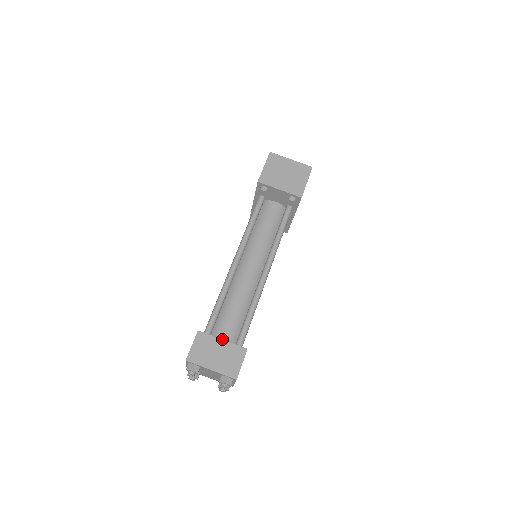
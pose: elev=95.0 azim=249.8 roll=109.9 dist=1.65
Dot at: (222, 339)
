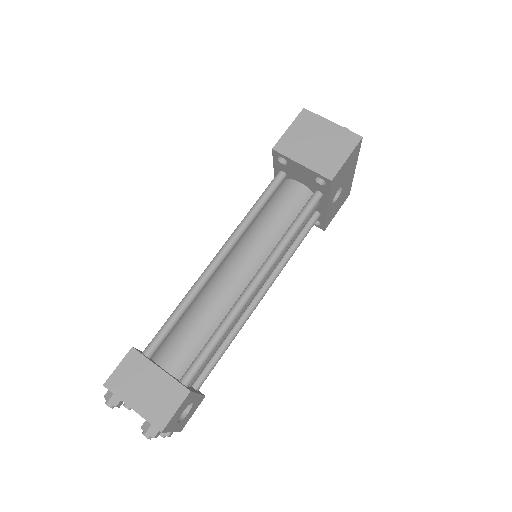
Dot at: (165, 366)
